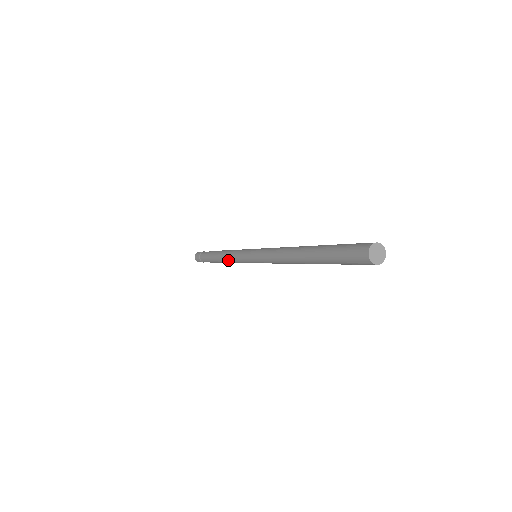
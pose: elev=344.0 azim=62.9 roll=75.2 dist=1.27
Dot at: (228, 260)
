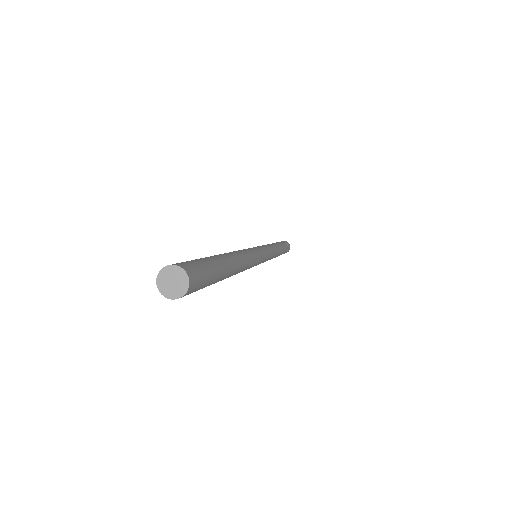
Dot at: occluded
